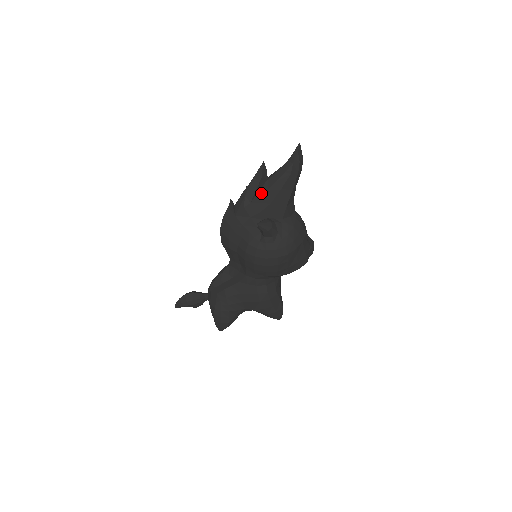
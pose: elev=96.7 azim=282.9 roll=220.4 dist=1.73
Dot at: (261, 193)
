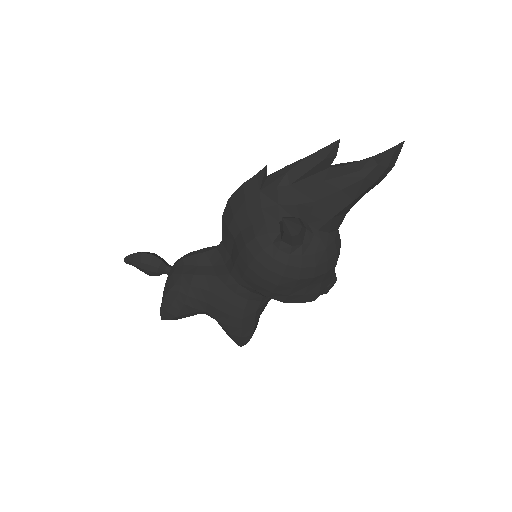
Dot at: (311, 180)
